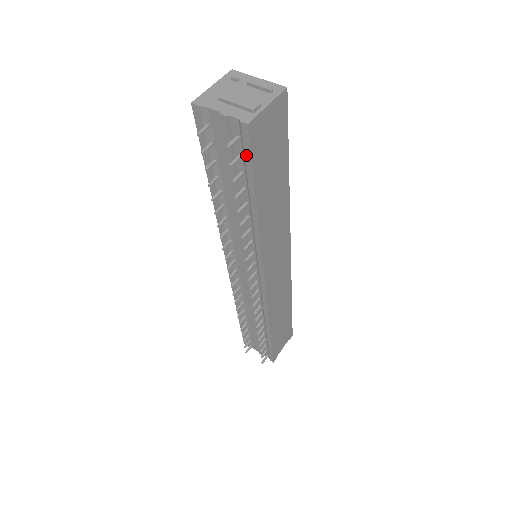
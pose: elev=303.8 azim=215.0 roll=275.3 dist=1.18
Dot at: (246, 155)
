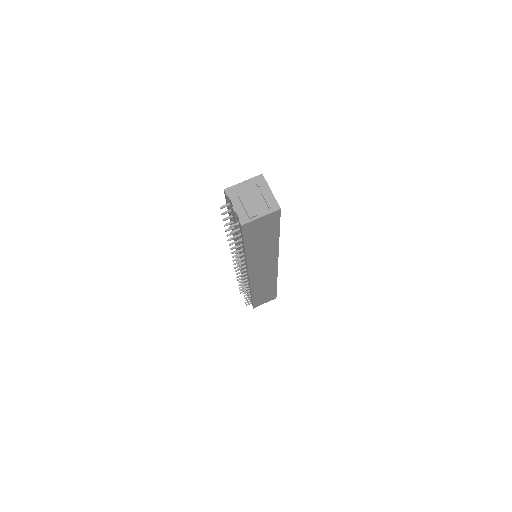
Dot at: (241, 232)
